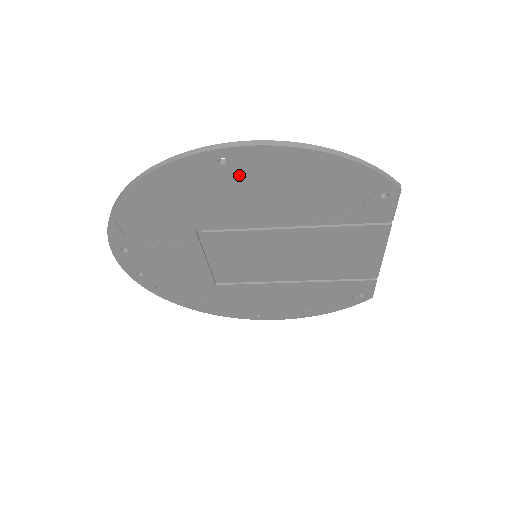
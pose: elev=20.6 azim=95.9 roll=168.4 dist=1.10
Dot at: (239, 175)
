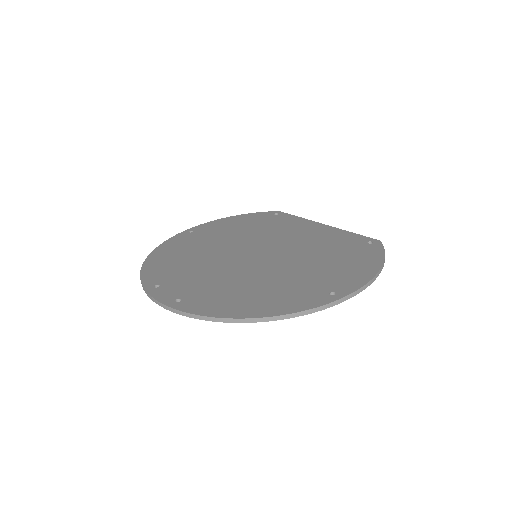
Dot at: occluded
